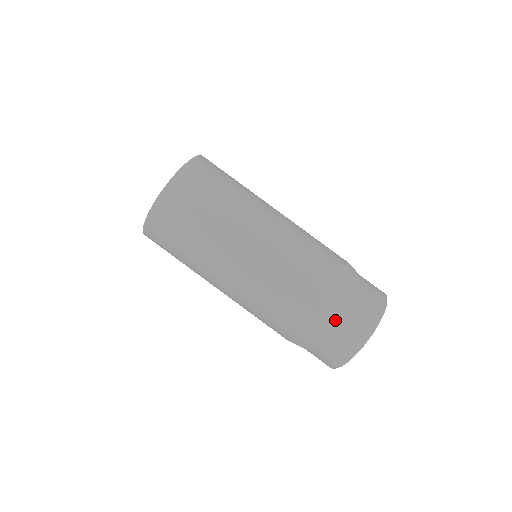
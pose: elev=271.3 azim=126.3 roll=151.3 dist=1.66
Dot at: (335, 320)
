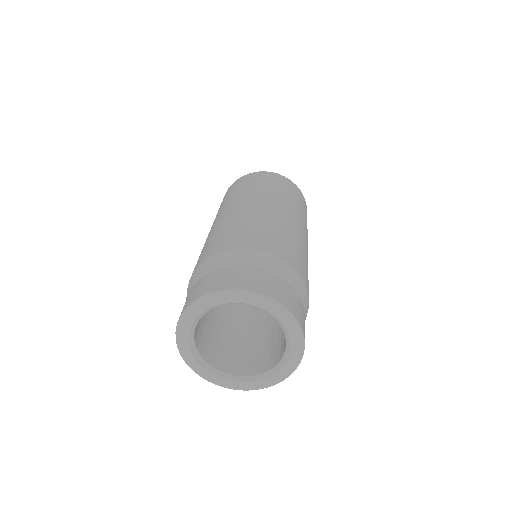
Dot at: (292, 284)
